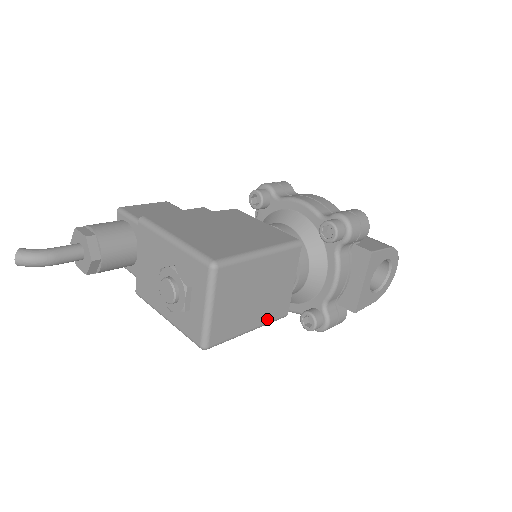
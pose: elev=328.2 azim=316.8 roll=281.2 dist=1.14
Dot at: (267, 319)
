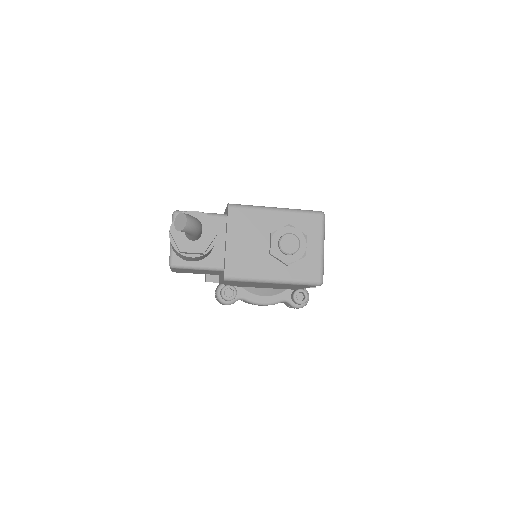
Dot at: occluded
